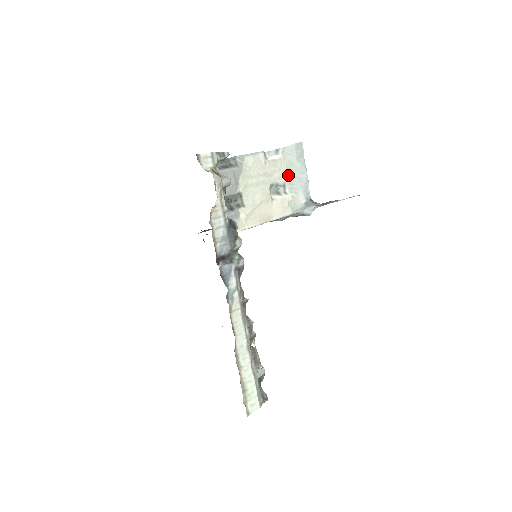
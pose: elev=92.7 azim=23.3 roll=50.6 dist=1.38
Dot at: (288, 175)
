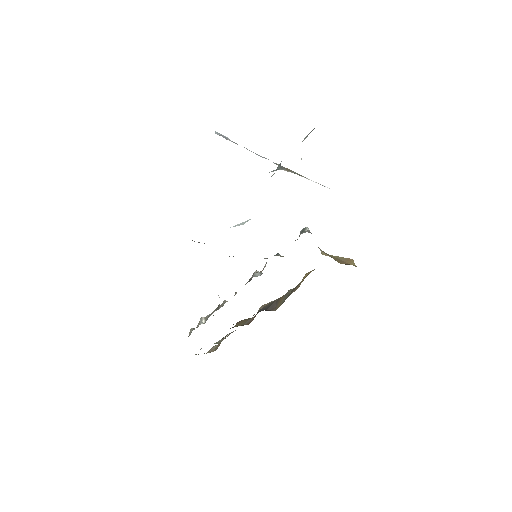
Dot at: occluded
